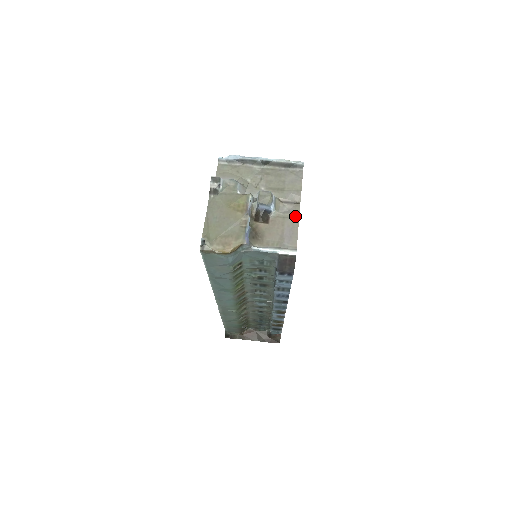
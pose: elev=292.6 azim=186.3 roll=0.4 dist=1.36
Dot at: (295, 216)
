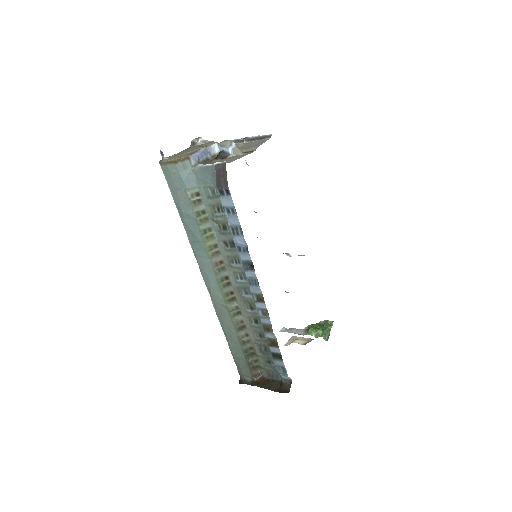
Dot at: (246, 154)
